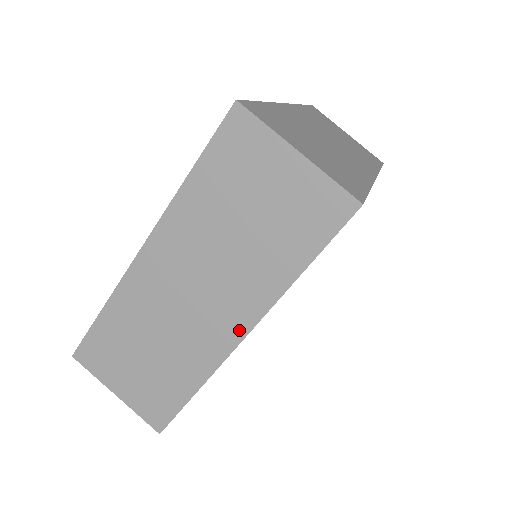
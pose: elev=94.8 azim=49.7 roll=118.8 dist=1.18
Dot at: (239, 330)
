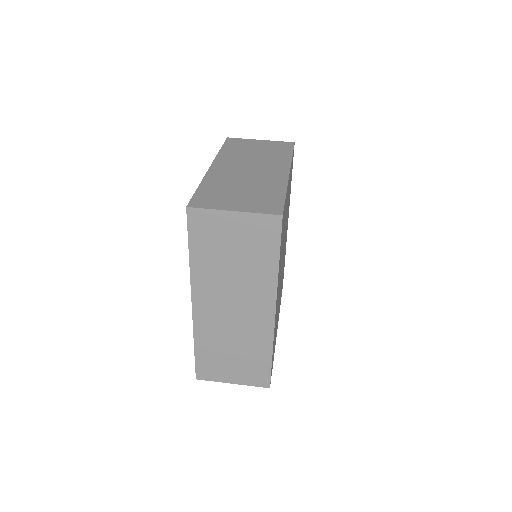
Dot at: (270, 311)
